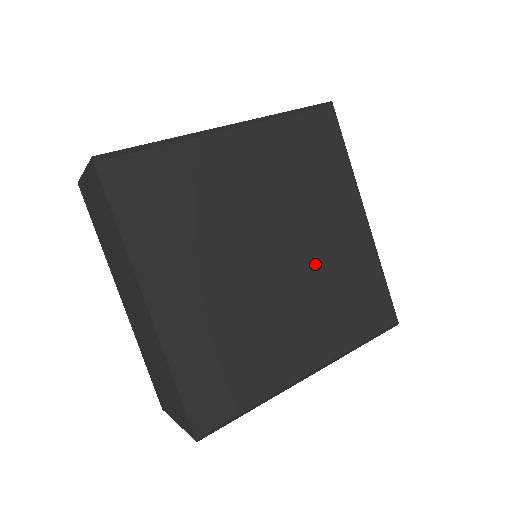
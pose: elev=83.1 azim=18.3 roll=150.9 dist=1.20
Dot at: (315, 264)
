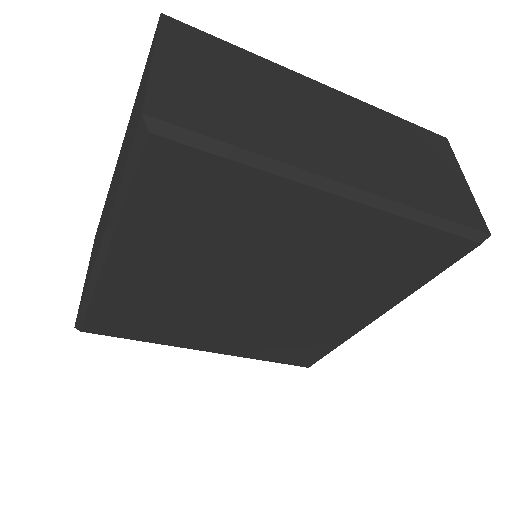
Dot at: (287, 315)
